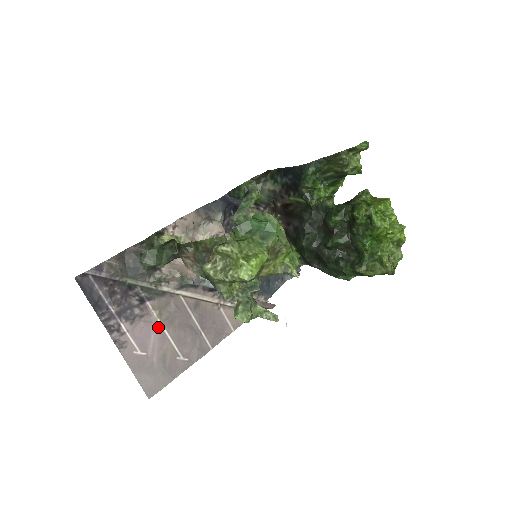
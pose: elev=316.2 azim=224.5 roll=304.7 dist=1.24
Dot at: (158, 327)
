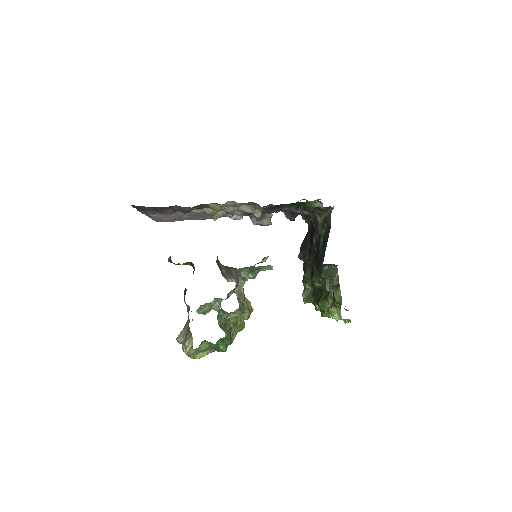
Dot at: (180, 214)
